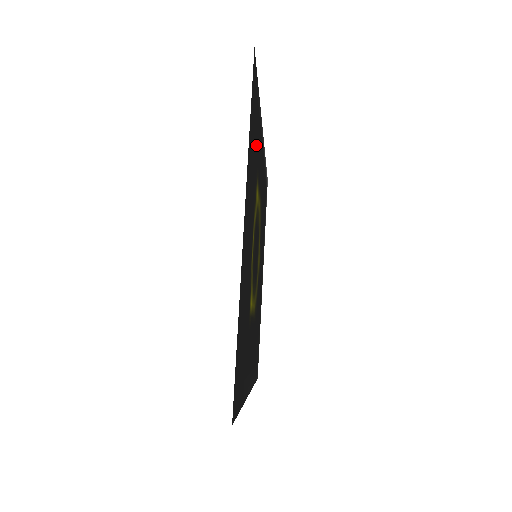
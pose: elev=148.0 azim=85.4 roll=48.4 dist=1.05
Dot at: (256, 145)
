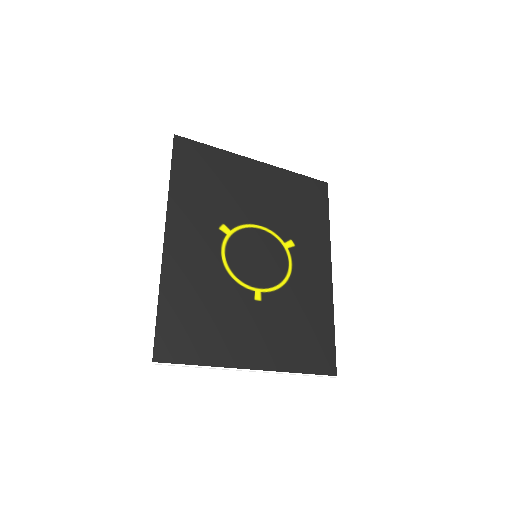
Dot at: (305, 225)
